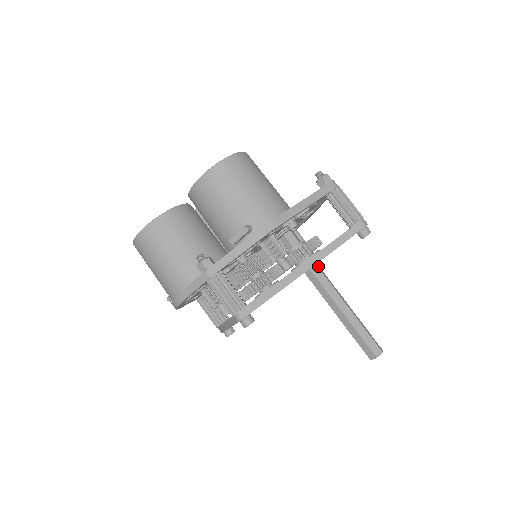
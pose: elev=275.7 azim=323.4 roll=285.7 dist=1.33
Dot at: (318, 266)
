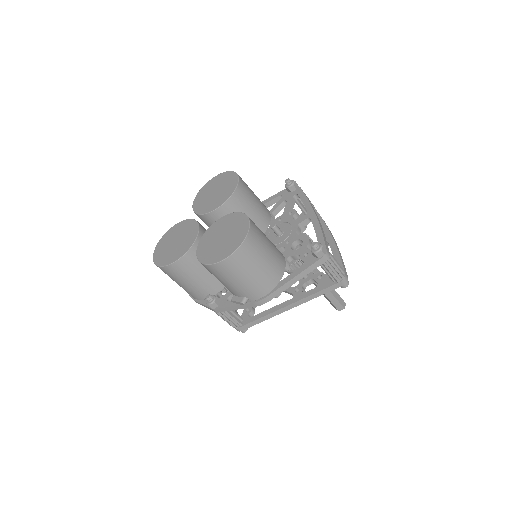
Dot at: occluded
